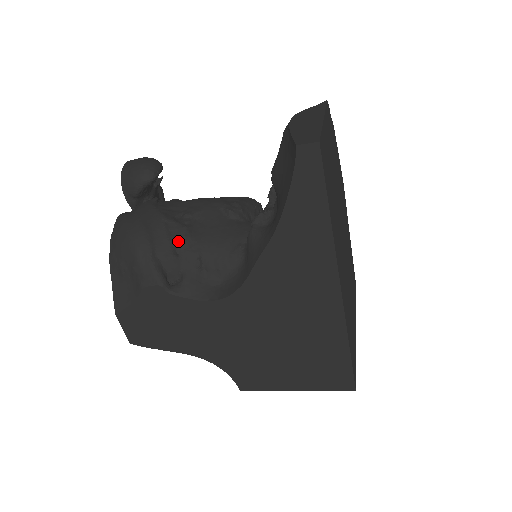
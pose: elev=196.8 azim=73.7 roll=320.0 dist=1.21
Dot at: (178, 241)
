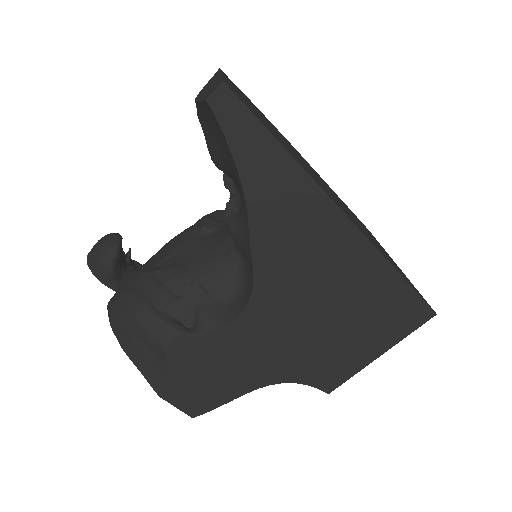
Dot at: (171, 284)
